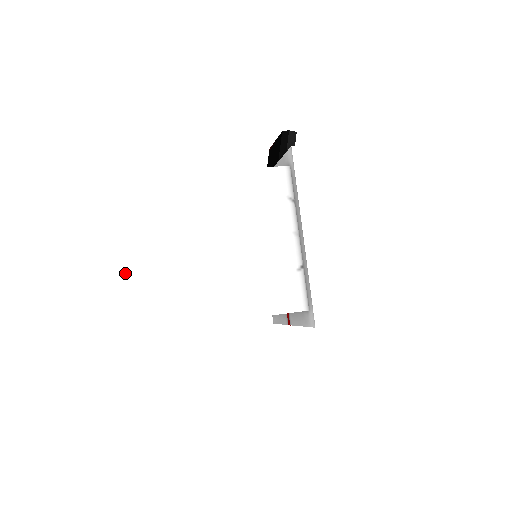
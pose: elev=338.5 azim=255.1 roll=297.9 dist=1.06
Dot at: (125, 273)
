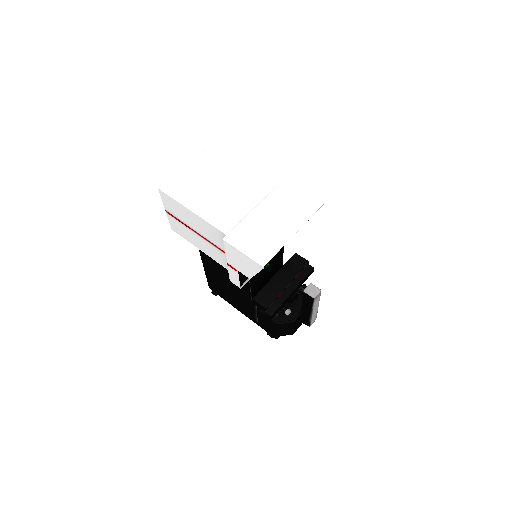
Dot at: (185, 177)
